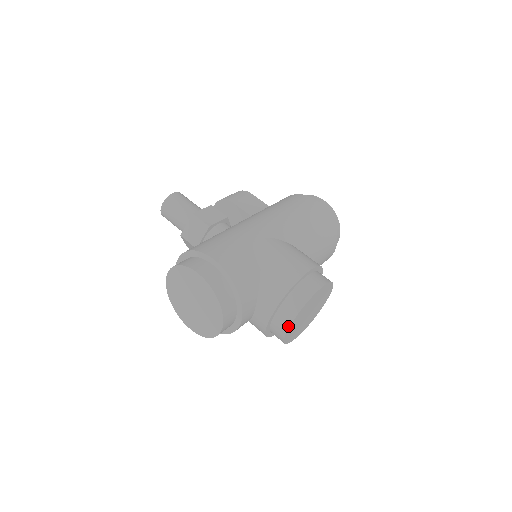
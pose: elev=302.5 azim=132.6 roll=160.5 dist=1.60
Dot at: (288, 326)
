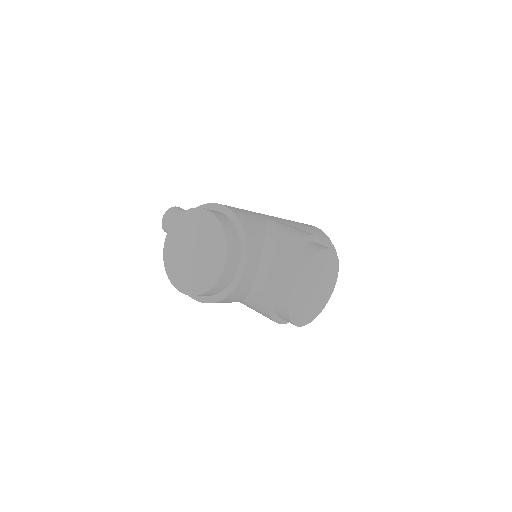
Dot at: (295, 277)
